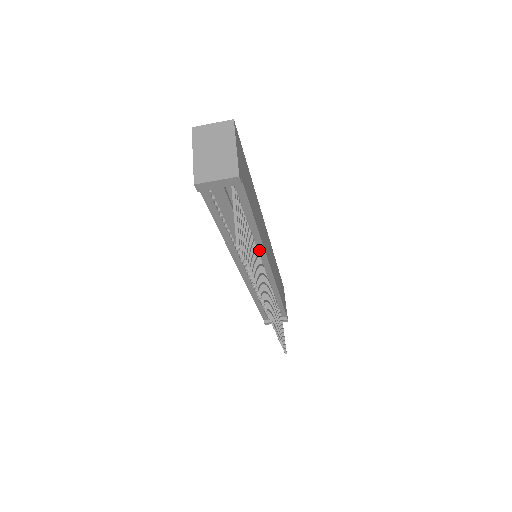
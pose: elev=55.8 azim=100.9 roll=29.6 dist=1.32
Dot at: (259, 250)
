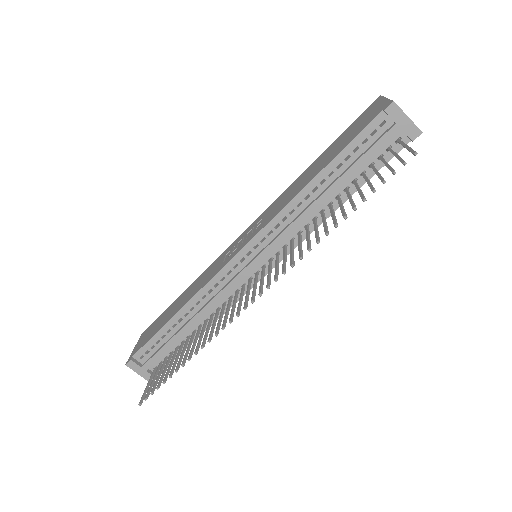
Dot at: occluded
